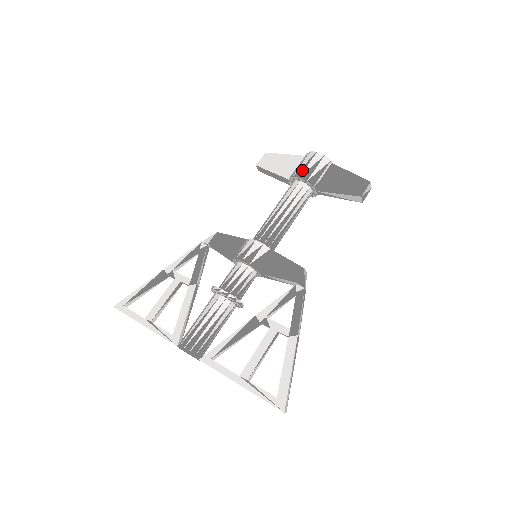
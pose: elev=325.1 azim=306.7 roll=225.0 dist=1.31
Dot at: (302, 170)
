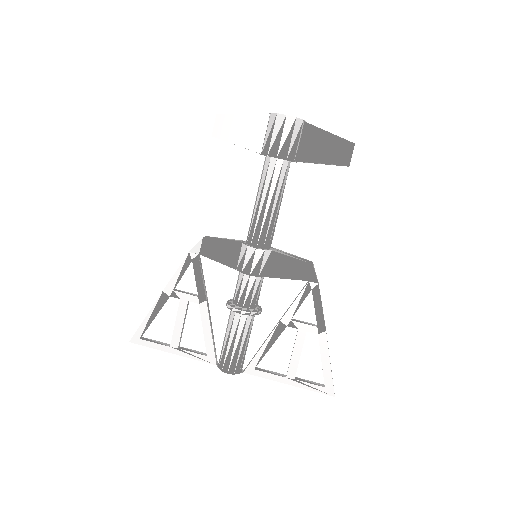
Dot at: (277, 146)
